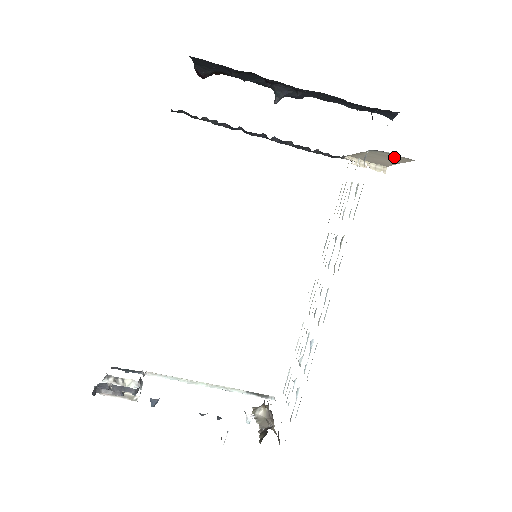
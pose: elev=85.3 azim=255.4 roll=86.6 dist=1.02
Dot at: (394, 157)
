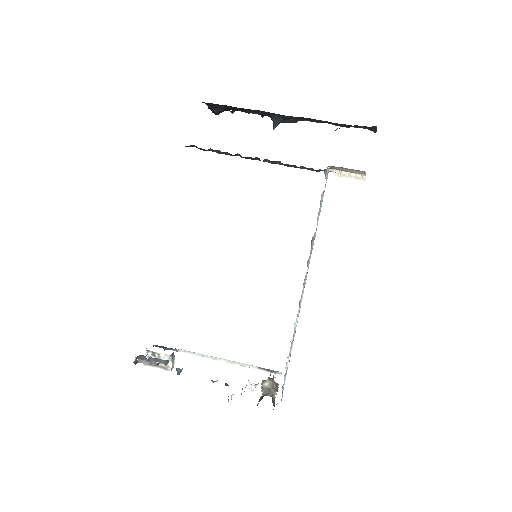
Dot at: occluded
